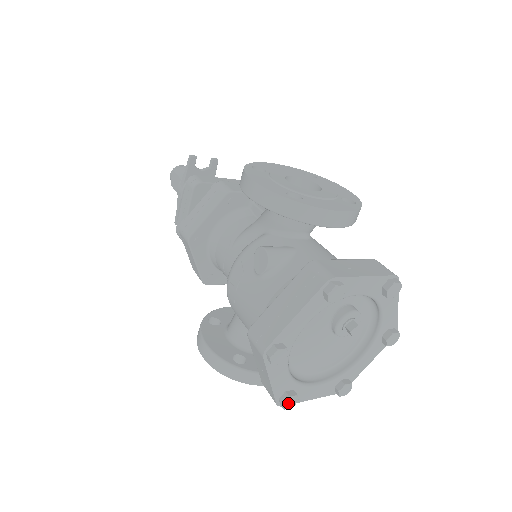
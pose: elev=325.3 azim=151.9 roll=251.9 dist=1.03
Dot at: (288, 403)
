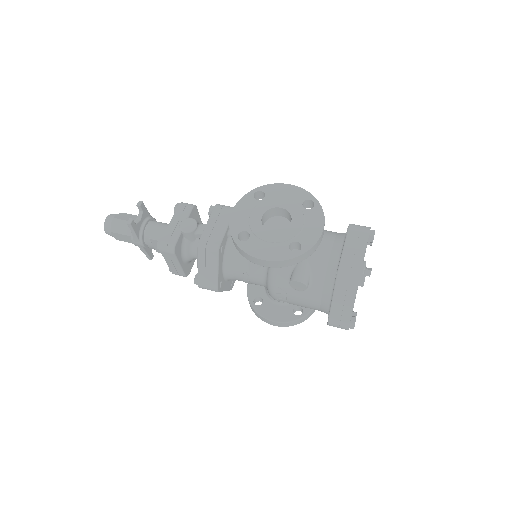
Dot at: occluded
